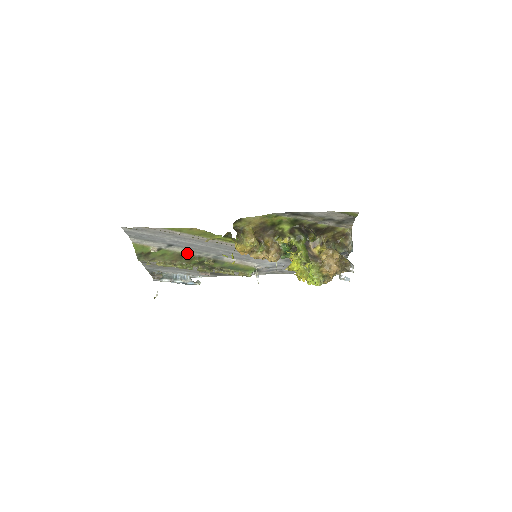
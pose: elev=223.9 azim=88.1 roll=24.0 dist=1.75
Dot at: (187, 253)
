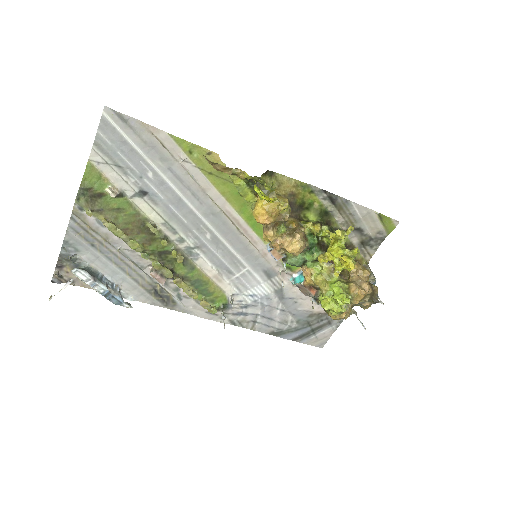
Dot at: (154, 224)
